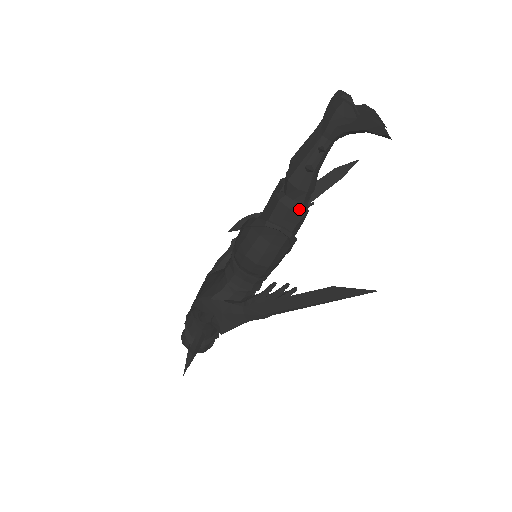
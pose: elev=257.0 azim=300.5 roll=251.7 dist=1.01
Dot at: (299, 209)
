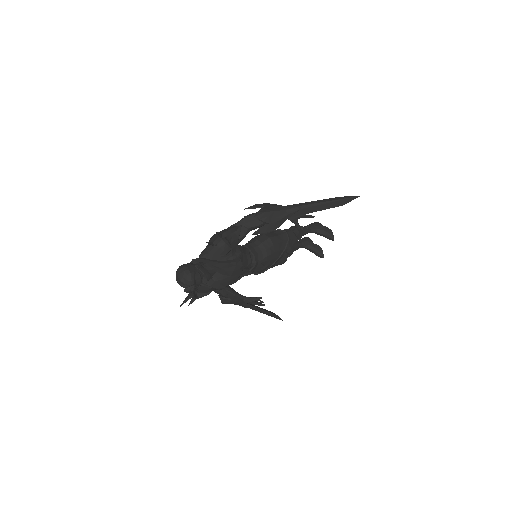
Dot at: (295, 235)
